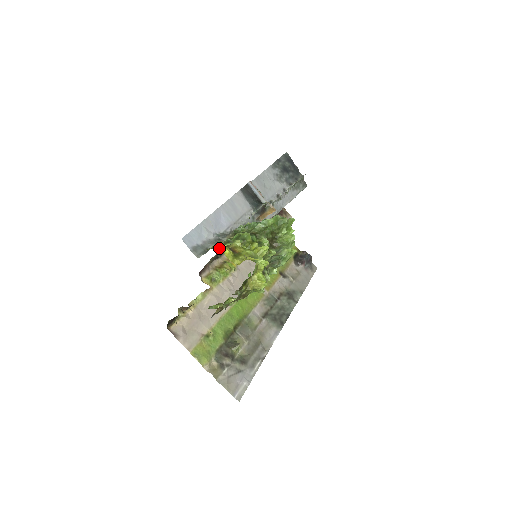
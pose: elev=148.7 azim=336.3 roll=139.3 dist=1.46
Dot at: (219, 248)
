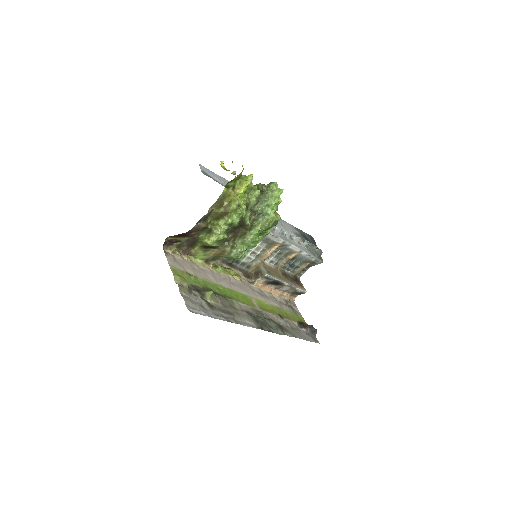
Dot at: occluded
